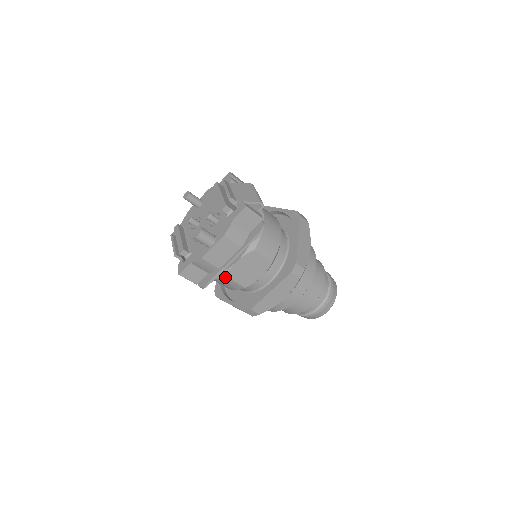
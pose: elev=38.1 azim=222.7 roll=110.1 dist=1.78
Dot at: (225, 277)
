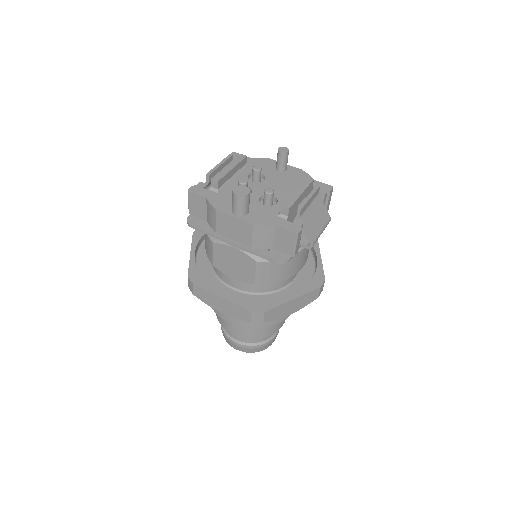
Dot at: (212, 241)
